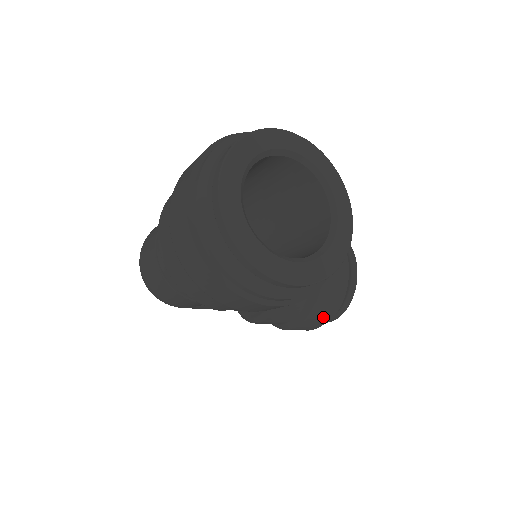
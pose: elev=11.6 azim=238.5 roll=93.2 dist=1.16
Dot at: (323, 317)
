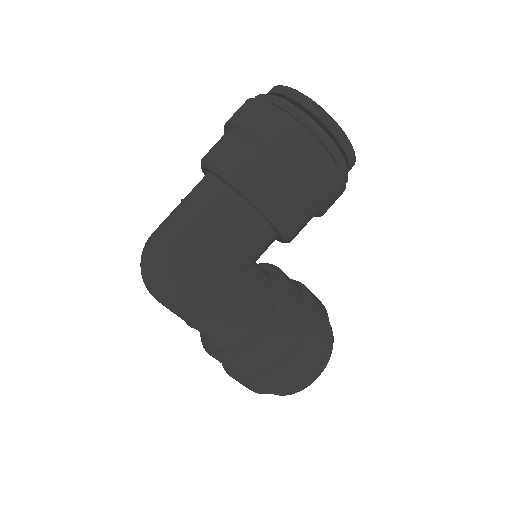
Dot at: (322, 335)
